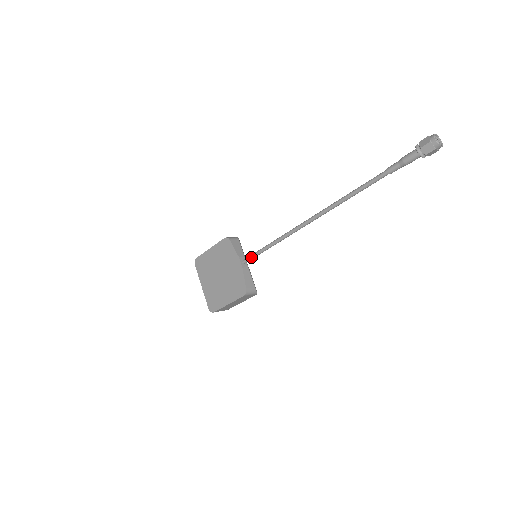
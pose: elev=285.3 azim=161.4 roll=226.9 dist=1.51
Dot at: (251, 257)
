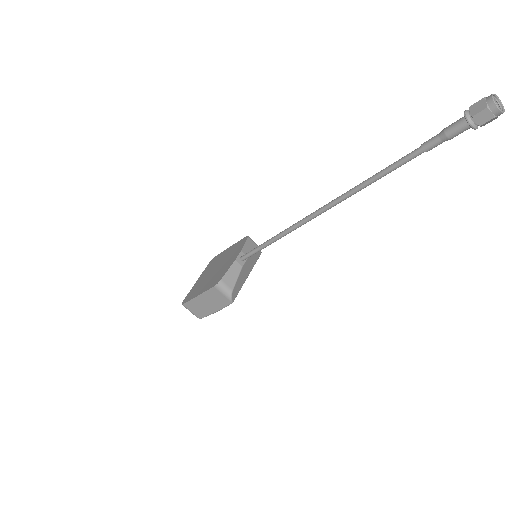
Dot at: (250, 252)
